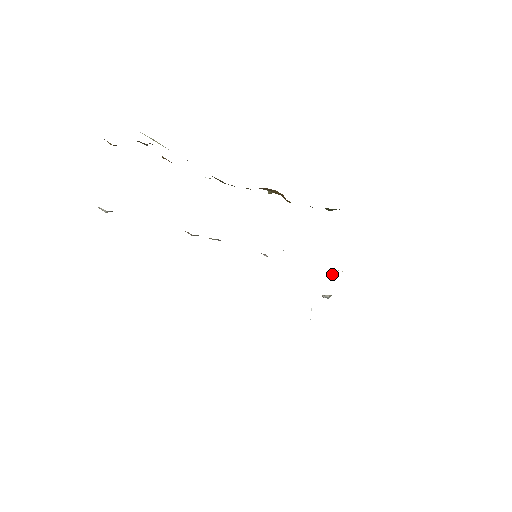
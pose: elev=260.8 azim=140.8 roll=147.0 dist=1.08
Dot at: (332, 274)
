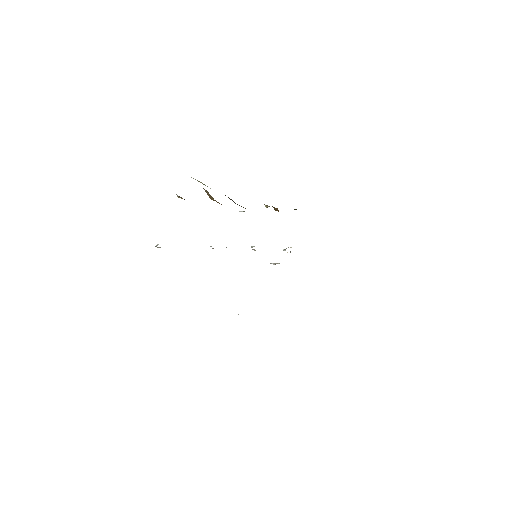
Dot at: (285, 250)
